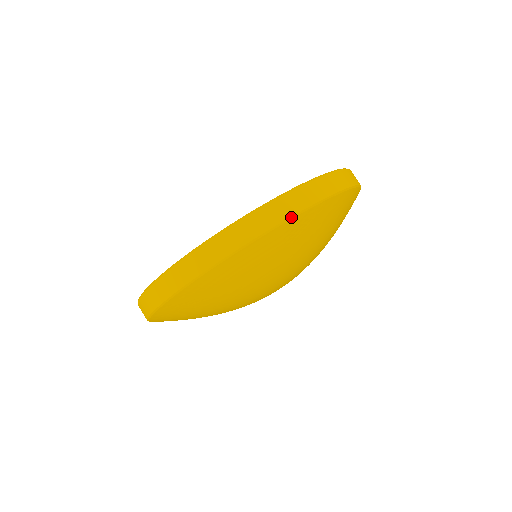
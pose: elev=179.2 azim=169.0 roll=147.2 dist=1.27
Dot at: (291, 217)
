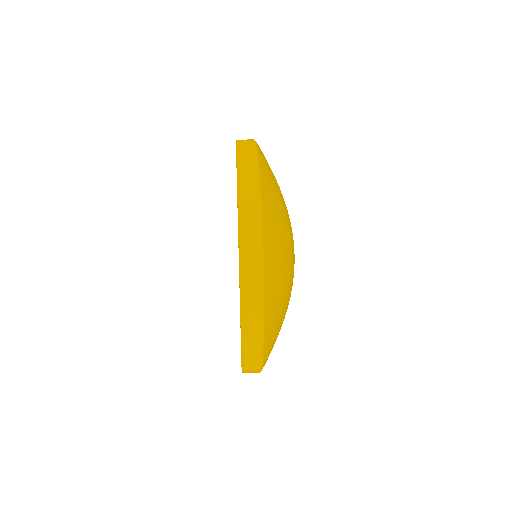
Dot at: (259, 185)
